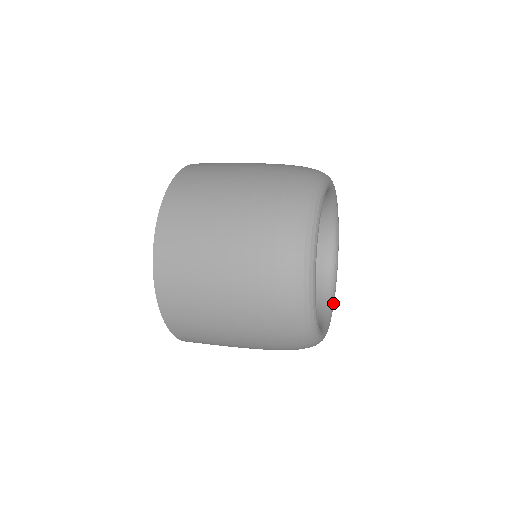
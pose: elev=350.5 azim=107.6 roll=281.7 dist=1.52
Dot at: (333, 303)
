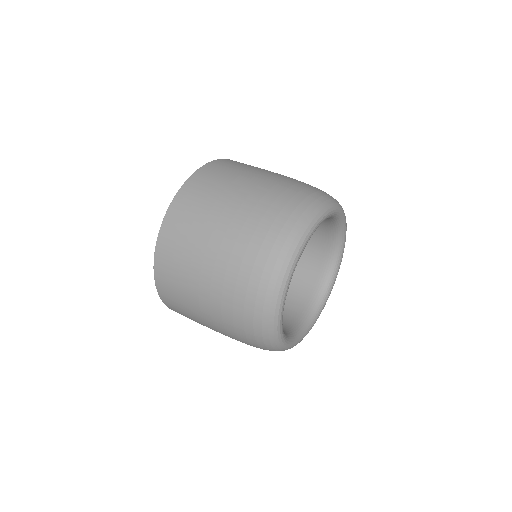
Dot at: (320, 313)
